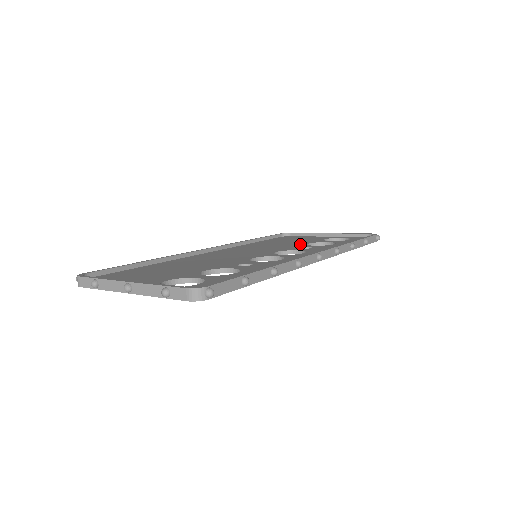
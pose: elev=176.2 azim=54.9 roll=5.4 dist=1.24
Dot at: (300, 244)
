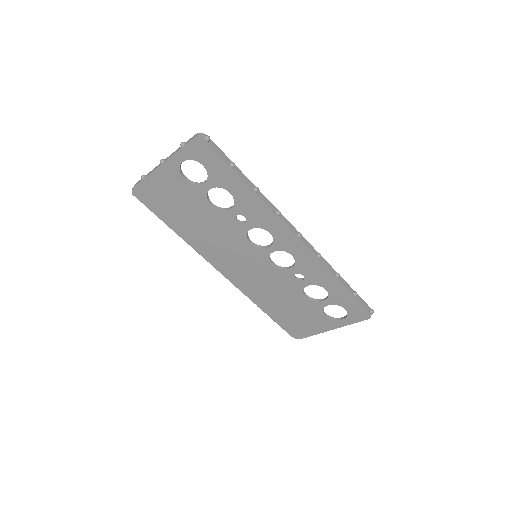
Dot at: occluded
